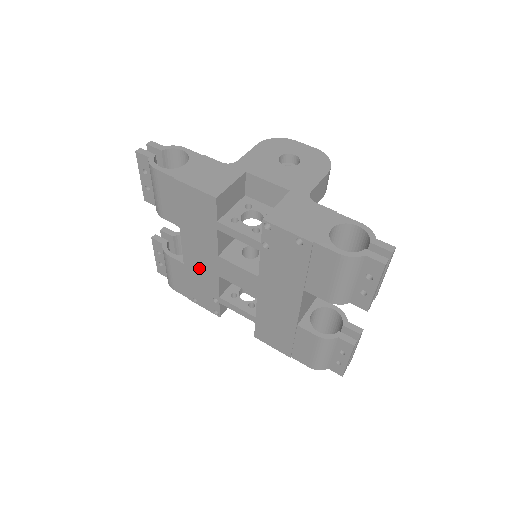
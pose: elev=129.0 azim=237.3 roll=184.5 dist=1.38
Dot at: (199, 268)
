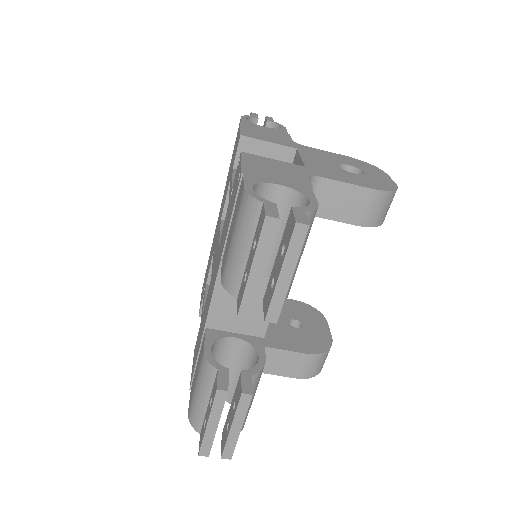
Dot at: occluded
